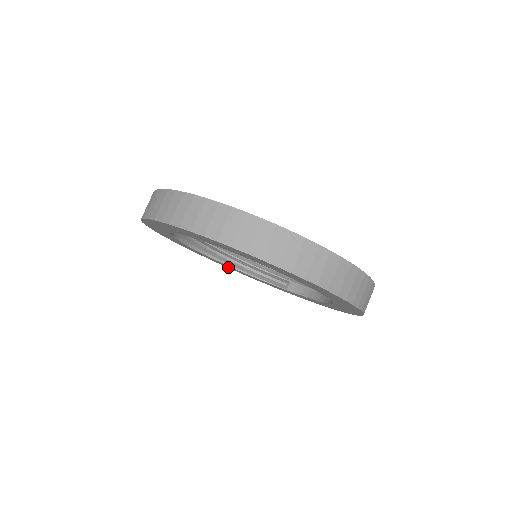
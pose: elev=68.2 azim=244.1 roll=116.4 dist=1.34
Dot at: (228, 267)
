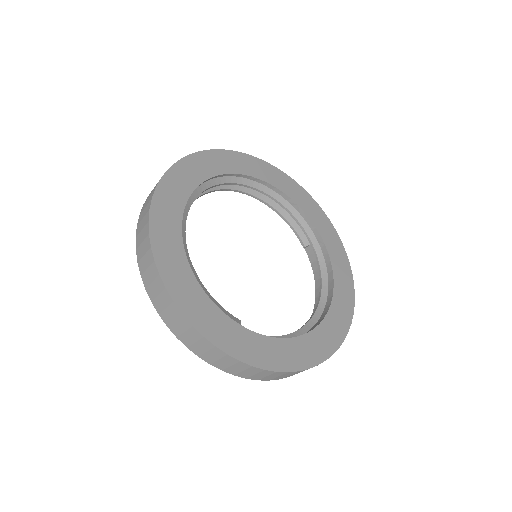
Dot at: occluded
